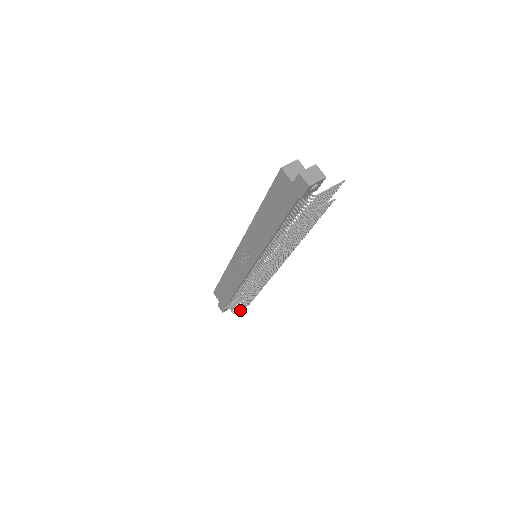
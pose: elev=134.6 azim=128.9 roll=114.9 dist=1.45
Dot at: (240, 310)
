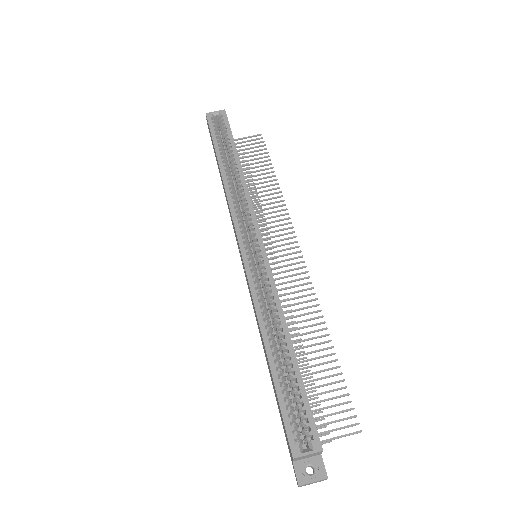
Dot at: occluded
